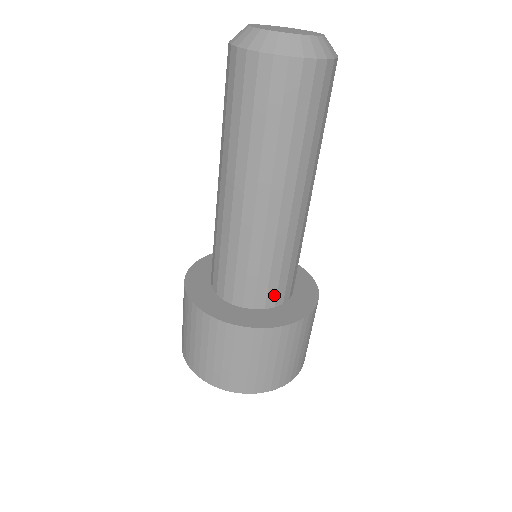
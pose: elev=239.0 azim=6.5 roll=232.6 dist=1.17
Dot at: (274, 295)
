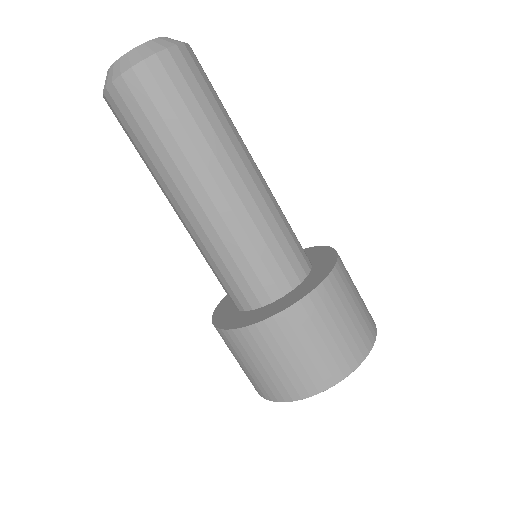
Dot at: (304, 254)
